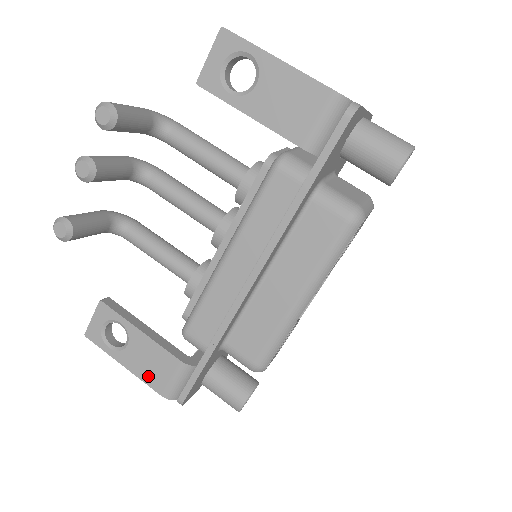
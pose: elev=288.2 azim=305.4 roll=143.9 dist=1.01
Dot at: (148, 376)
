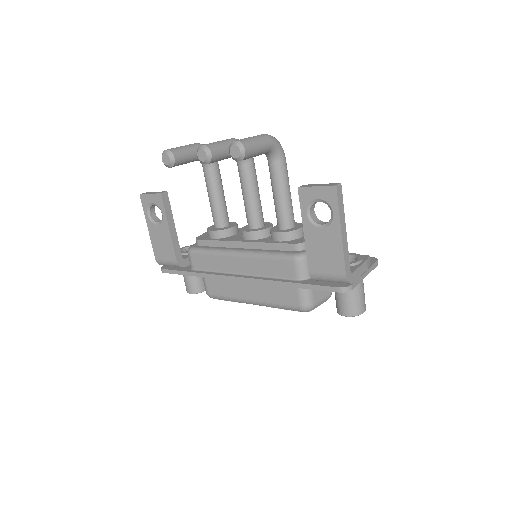
Dot at: (156, 246)
